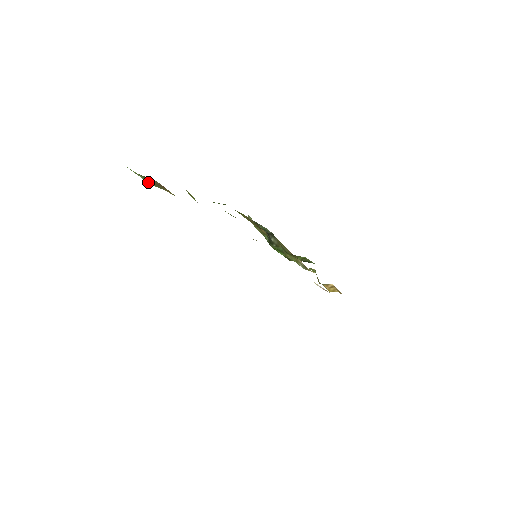
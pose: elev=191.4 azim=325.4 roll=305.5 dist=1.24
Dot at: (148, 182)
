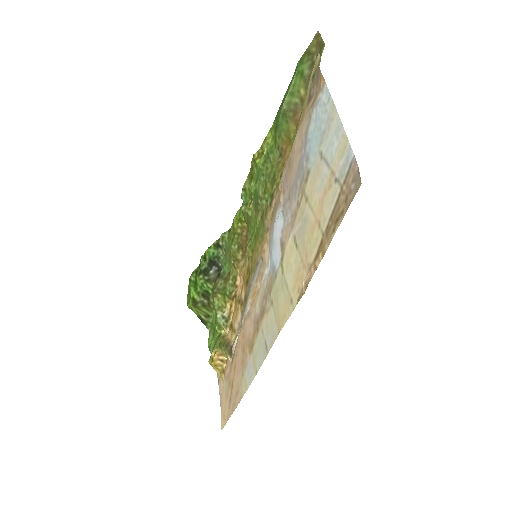
Dot at: (286, 100)
